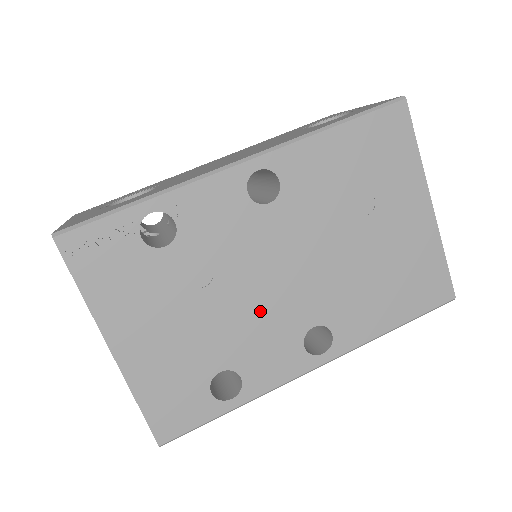
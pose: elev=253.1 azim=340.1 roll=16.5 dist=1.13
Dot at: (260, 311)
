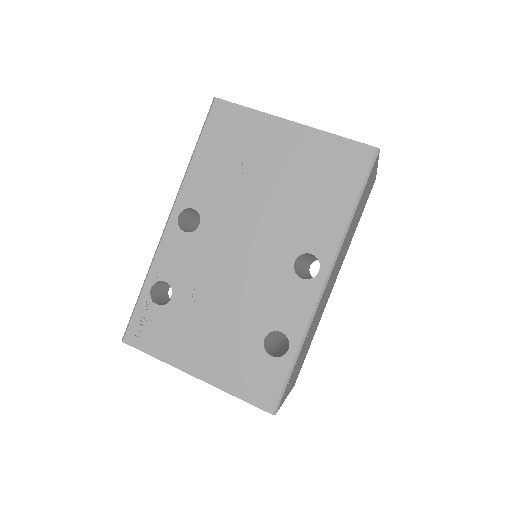
Dot at: (252, 283)
